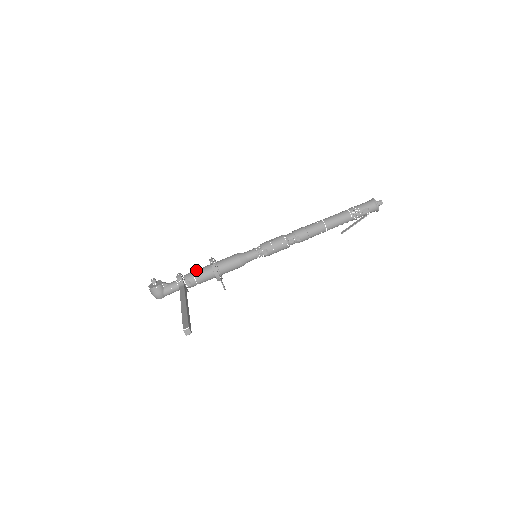
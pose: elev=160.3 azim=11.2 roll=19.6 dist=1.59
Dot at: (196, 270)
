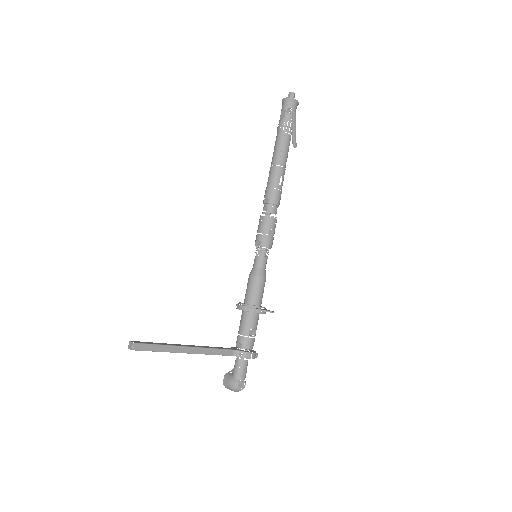
Dot at: occluded
